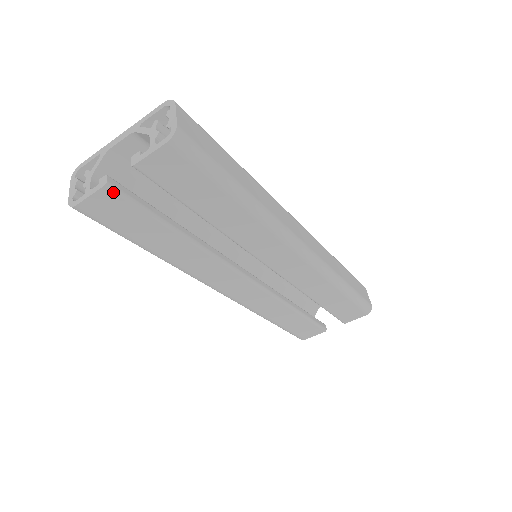
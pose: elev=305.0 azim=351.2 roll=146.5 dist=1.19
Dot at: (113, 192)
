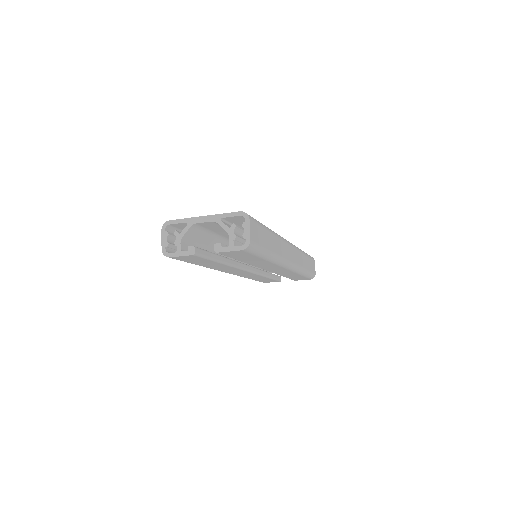
Dot at: (196, 256)
